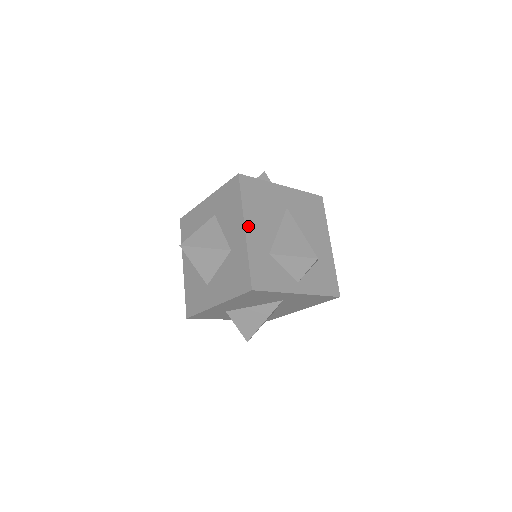
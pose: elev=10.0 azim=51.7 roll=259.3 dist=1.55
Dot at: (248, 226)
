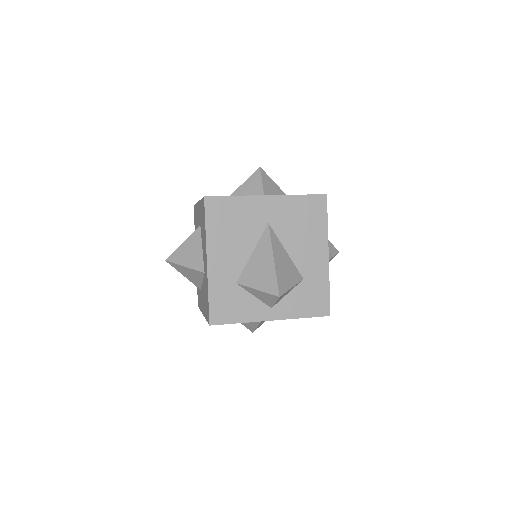
Dot at: (211, 257)
